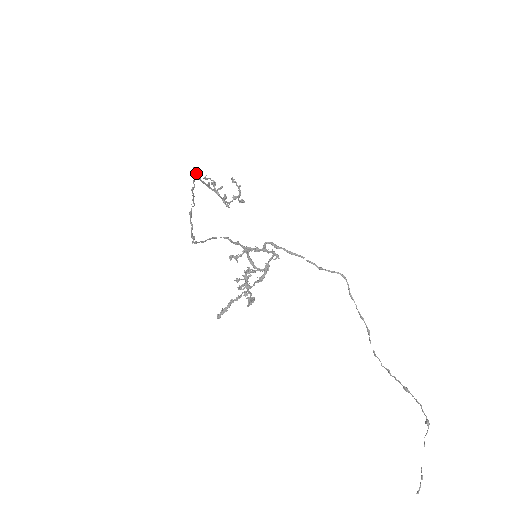
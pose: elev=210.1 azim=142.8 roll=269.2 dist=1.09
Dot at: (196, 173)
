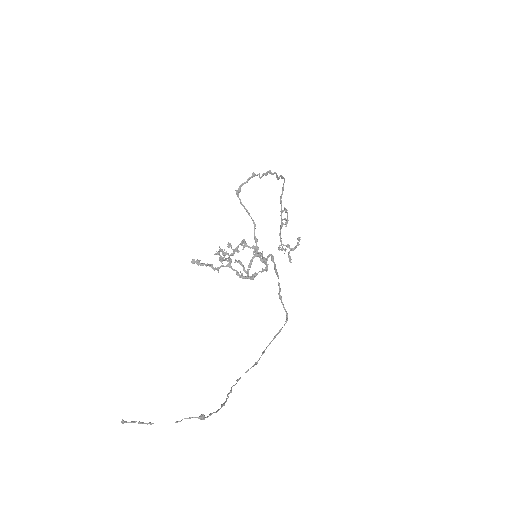
Dot at: (283, 186)
